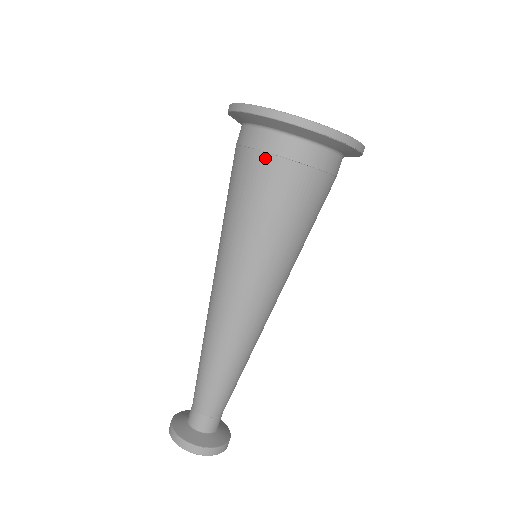
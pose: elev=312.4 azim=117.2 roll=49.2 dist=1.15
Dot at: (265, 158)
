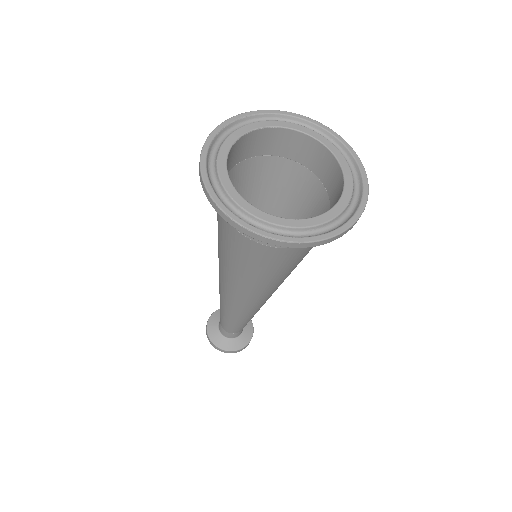
Dot at: occluded
